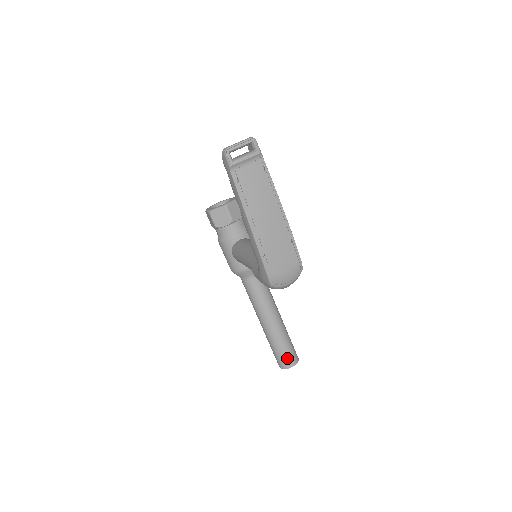
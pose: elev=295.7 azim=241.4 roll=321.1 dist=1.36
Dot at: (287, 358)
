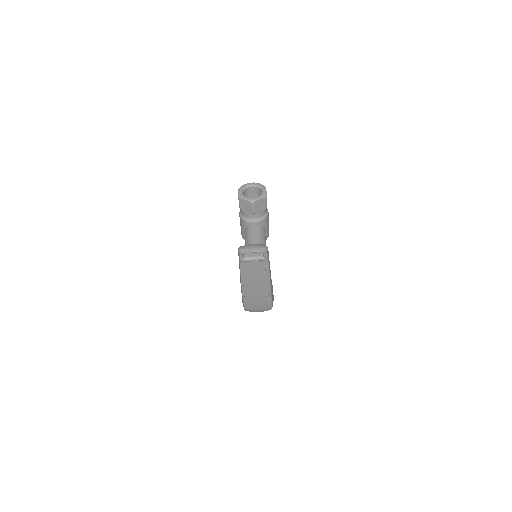
Dot at: occluded
